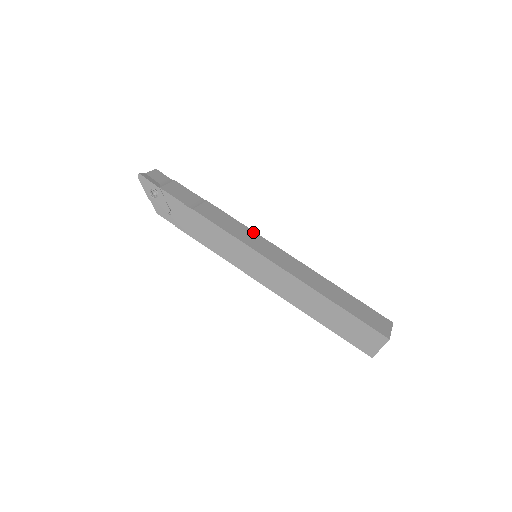
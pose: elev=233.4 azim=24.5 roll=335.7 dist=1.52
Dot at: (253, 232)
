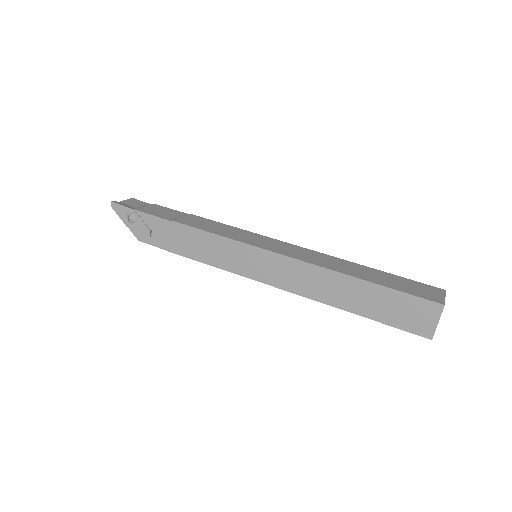
Dot at: (247, 232)
